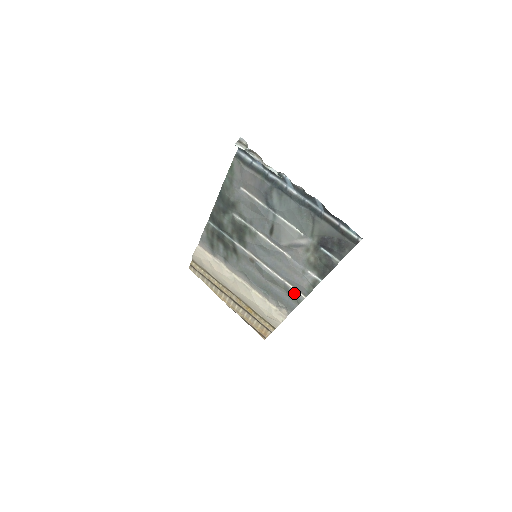
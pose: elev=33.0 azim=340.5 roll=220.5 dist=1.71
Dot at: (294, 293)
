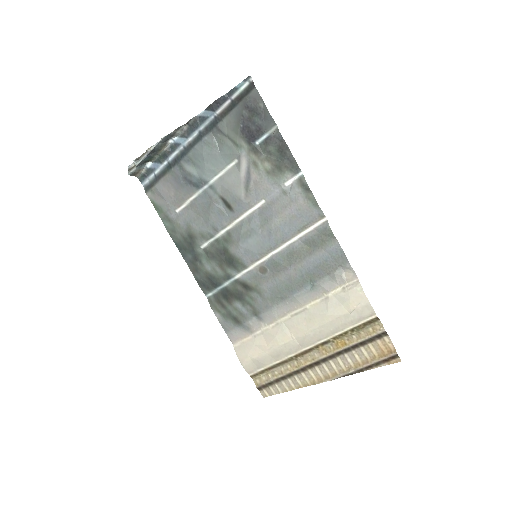
Dot at: (317, 233)
